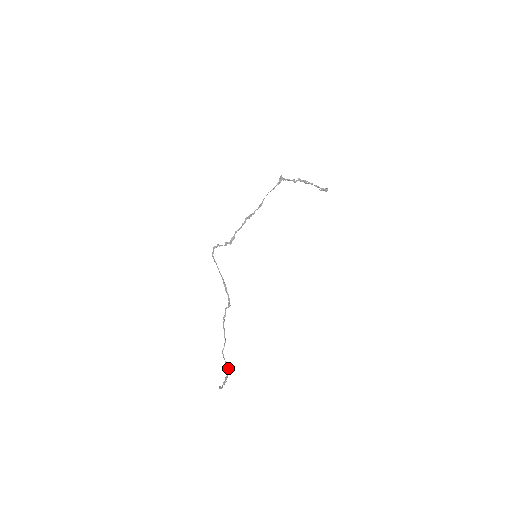
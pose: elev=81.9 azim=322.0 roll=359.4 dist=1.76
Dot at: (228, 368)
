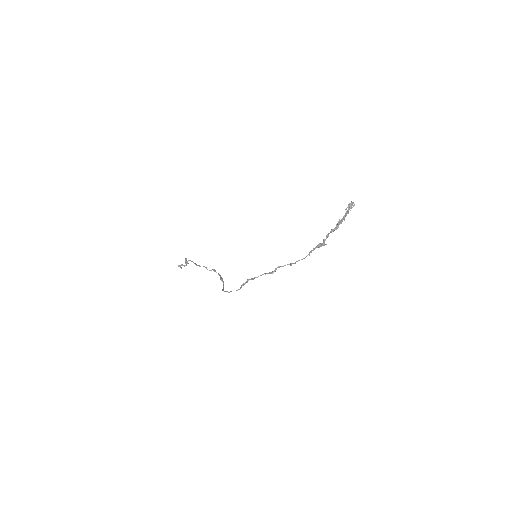
Dot at: occluded
